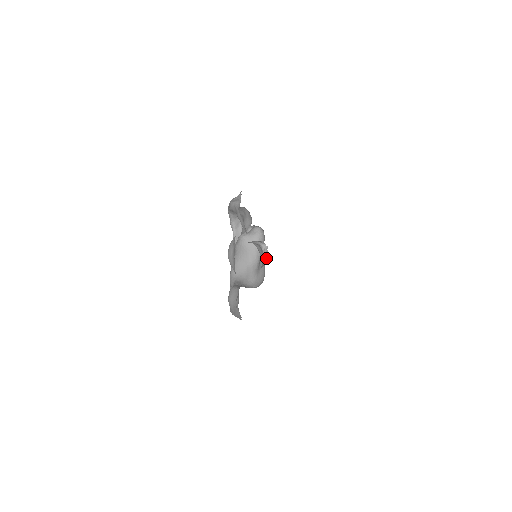
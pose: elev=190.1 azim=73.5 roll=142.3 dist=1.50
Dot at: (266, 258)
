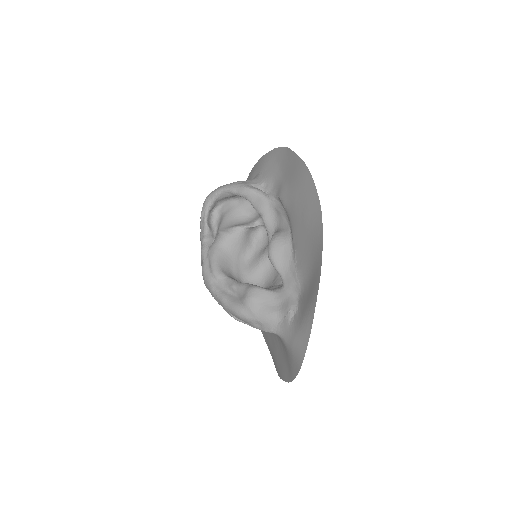
Dot at: occluded
